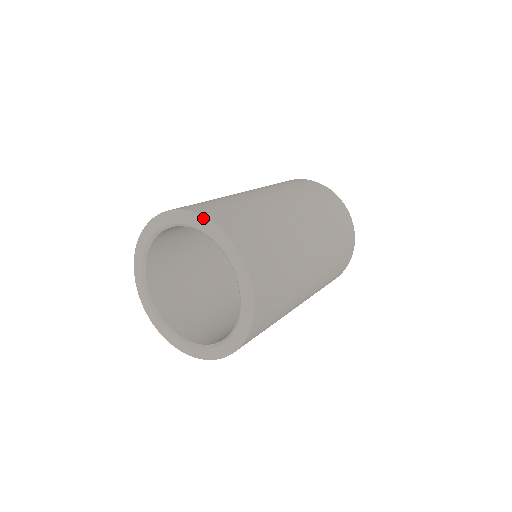
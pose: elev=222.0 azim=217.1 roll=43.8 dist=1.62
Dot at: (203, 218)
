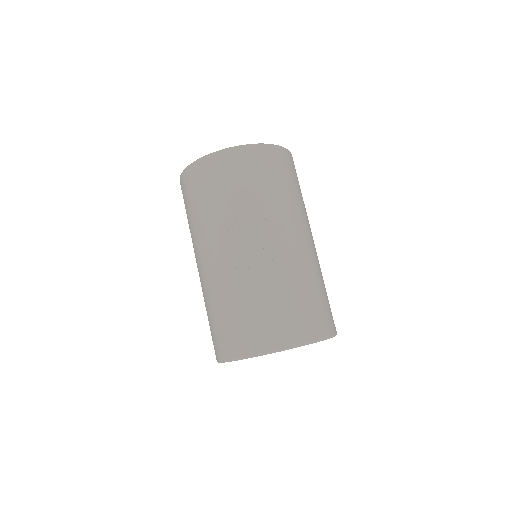
Dot at: (246, 358)
